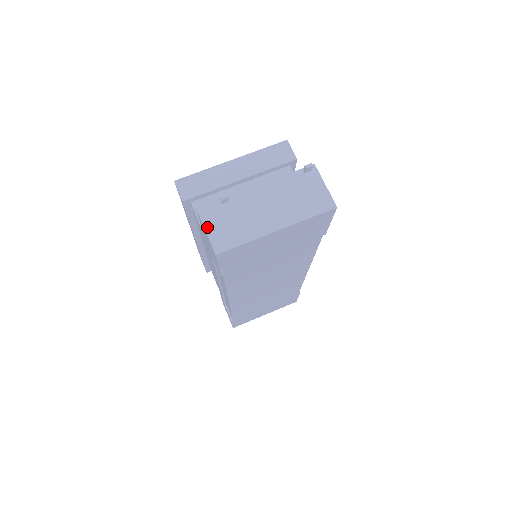
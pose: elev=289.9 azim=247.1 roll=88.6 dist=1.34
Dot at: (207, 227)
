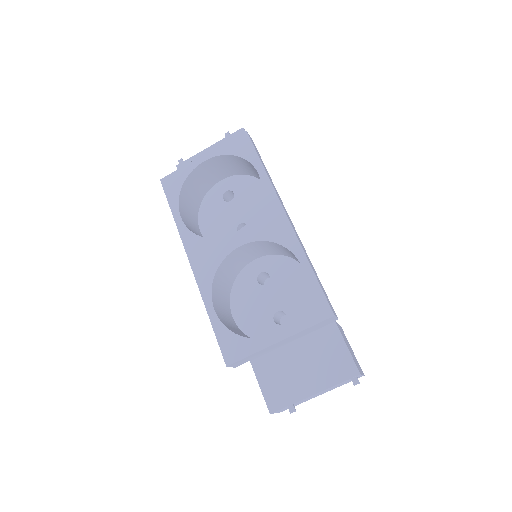
Dot at: occluded
